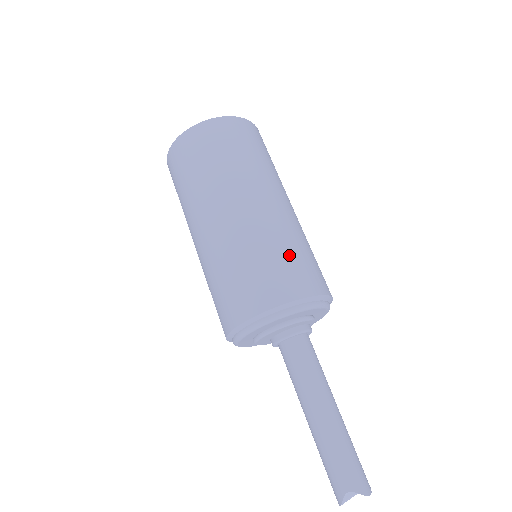
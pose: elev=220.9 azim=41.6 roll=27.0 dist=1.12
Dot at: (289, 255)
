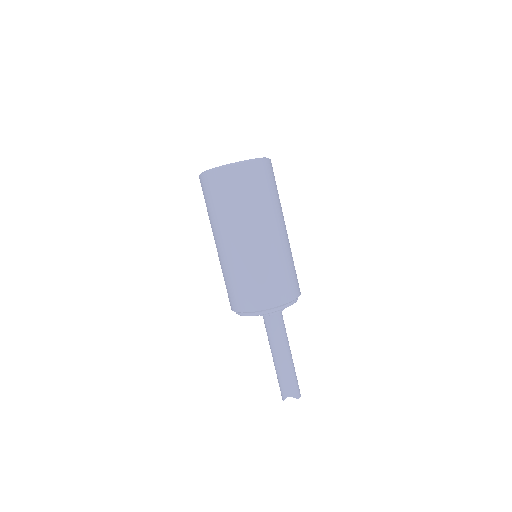
Dot at: (280, 275)
